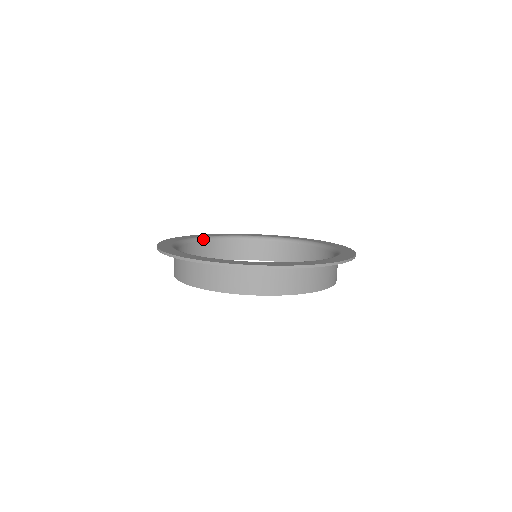
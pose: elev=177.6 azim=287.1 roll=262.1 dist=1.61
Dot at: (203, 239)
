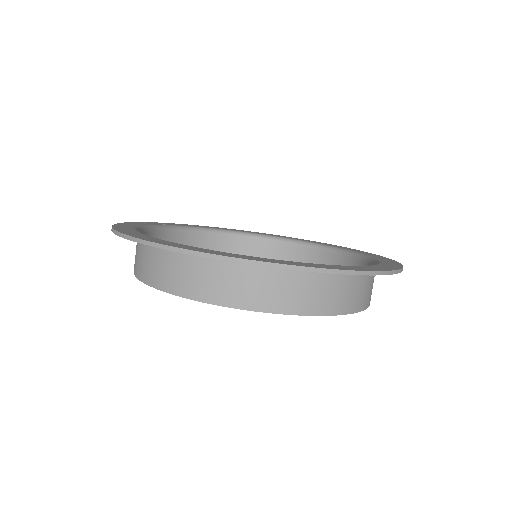
Dot at: (141, 231)
